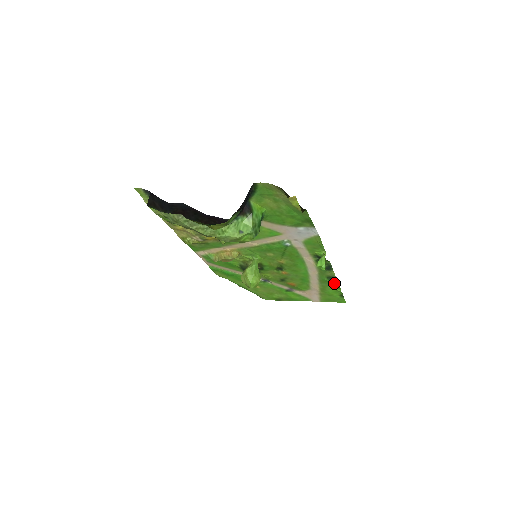
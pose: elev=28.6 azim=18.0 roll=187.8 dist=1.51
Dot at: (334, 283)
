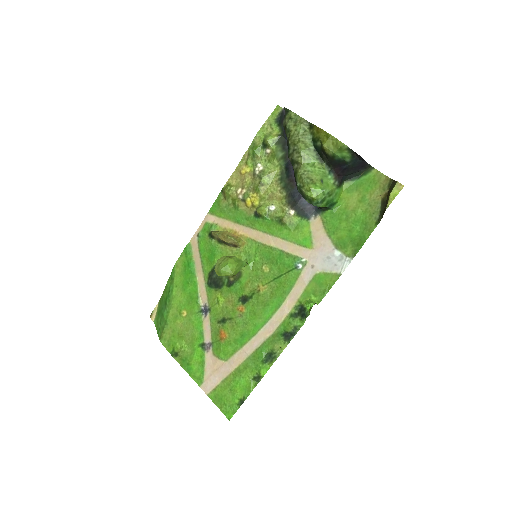
Dot at: (262, 369)
